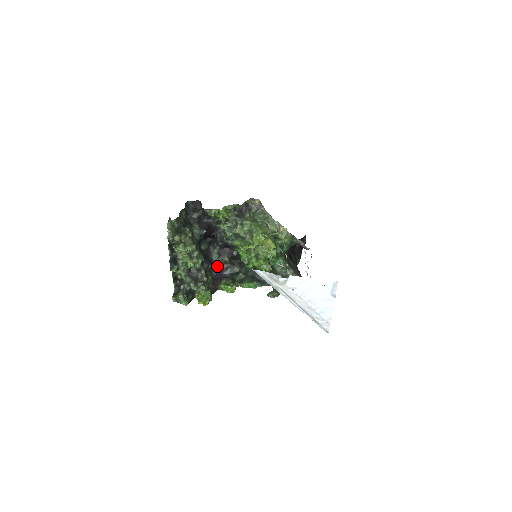
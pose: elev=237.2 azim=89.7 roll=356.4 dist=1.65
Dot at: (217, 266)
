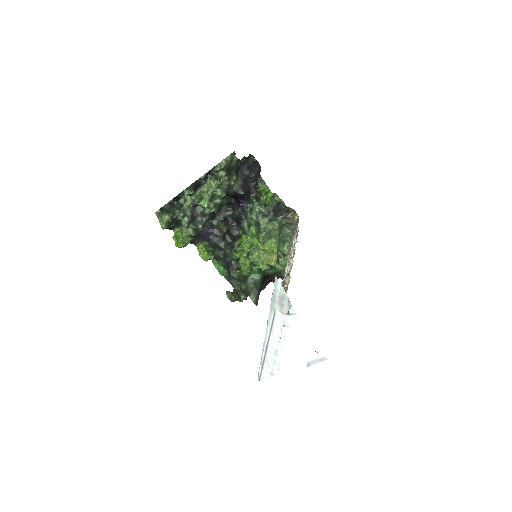
Dot at: (212, 225)
